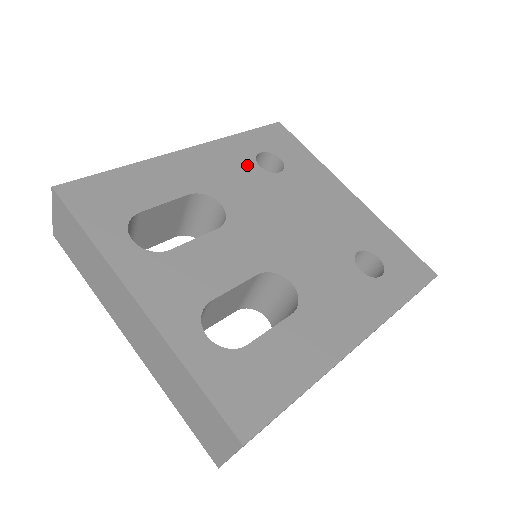
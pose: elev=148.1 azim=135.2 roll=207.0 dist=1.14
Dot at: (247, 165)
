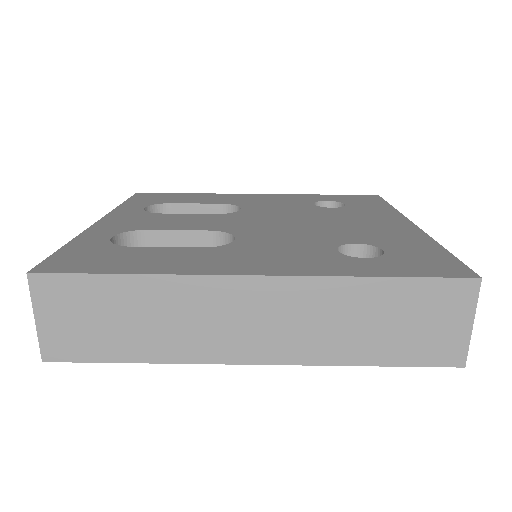
Dot at: (301, 202)
